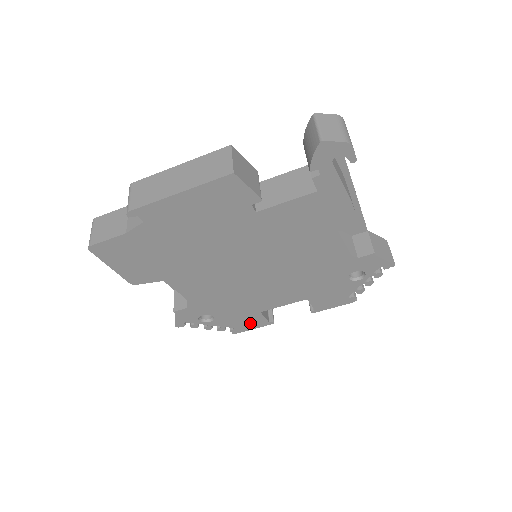
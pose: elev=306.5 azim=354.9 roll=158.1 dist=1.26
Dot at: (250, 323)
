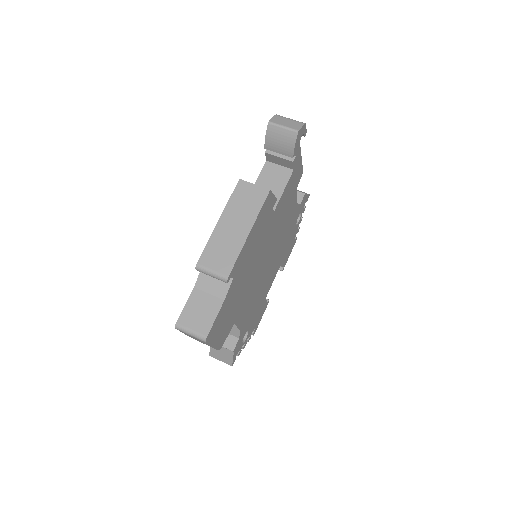
Dot at: (261, 315)
